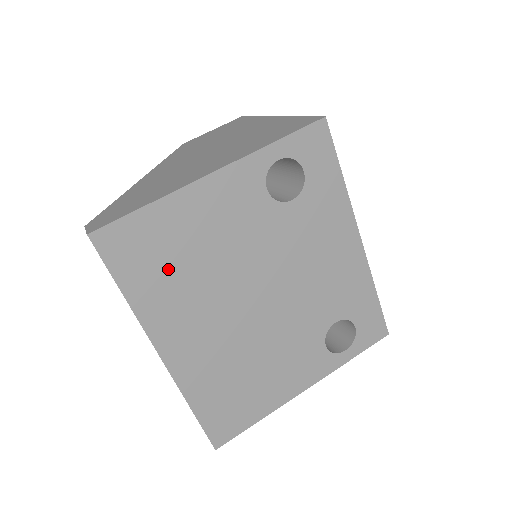
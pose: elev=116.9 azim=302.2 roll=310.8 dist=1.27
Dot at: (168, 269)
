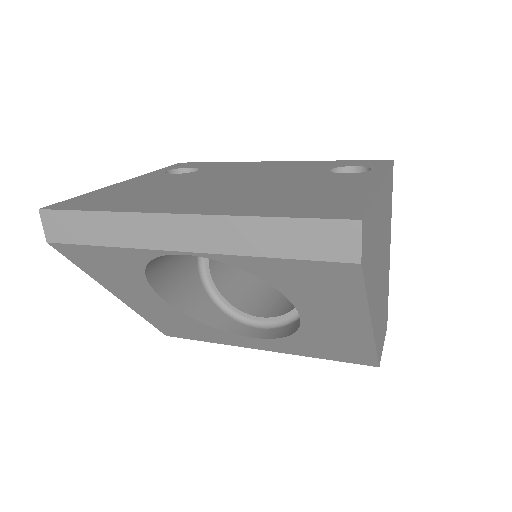
Dot at: (129, 198)
